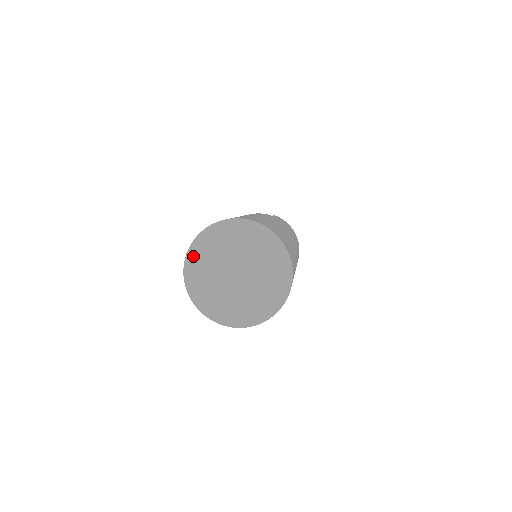
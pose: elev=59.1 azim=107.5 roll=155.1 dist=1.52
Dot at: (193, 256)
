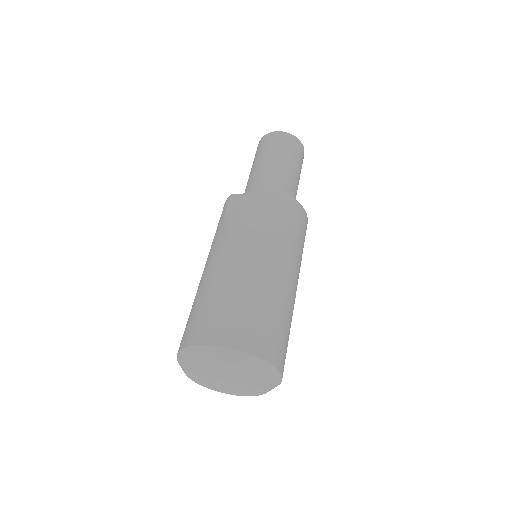
Dot at: (184, 365)
